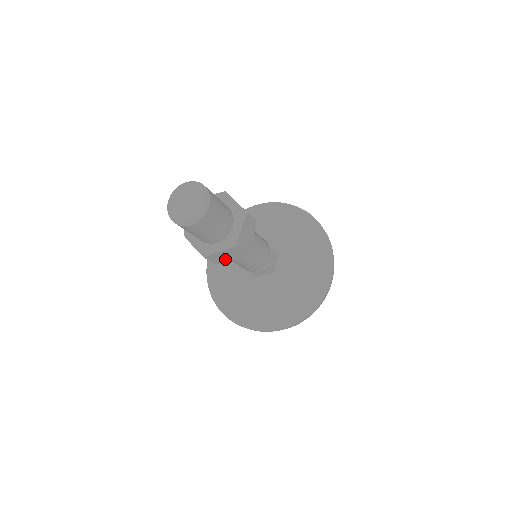
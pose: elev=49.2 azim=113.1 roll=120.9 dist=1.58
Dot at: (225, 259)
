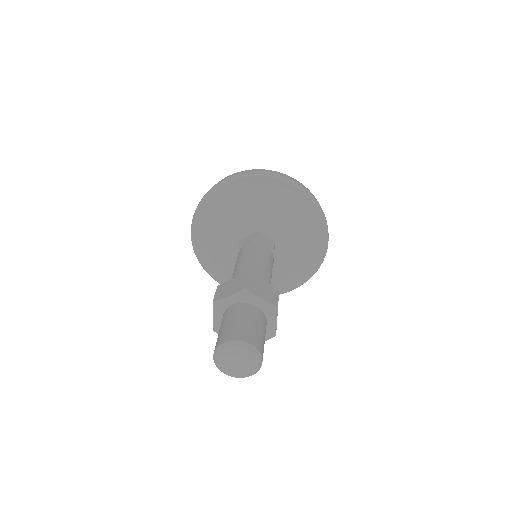
Dot at: occluded
